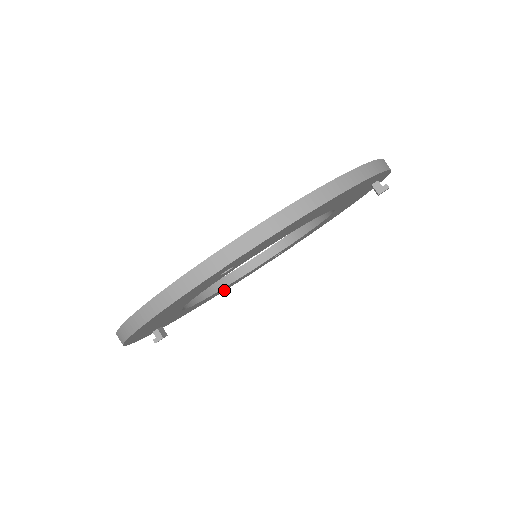
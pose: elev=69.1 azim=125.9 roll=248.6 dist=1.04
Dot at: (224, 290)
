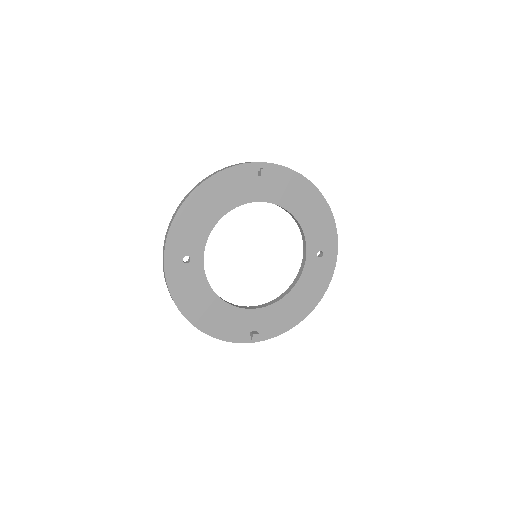
Dot at: (316, 301)
